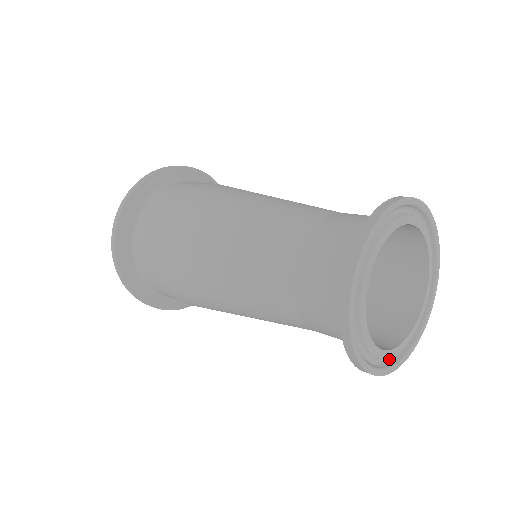
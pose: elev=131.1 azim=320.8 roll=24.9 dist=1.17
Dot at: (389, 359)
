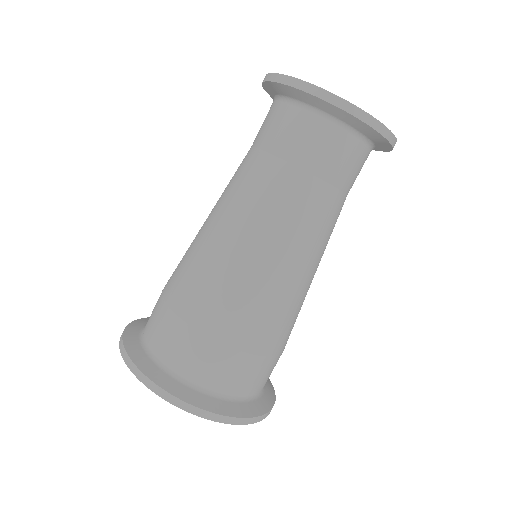
Dot at: occluded
